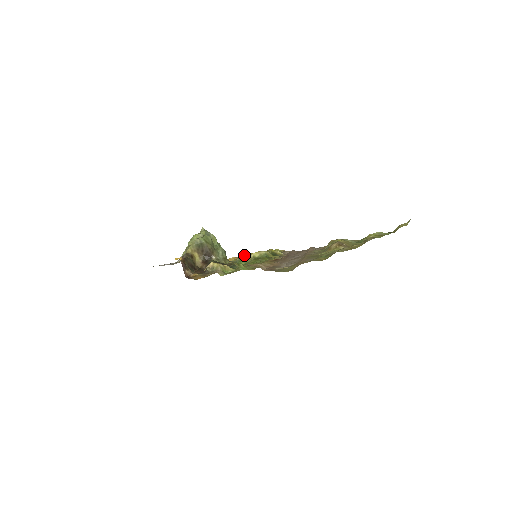
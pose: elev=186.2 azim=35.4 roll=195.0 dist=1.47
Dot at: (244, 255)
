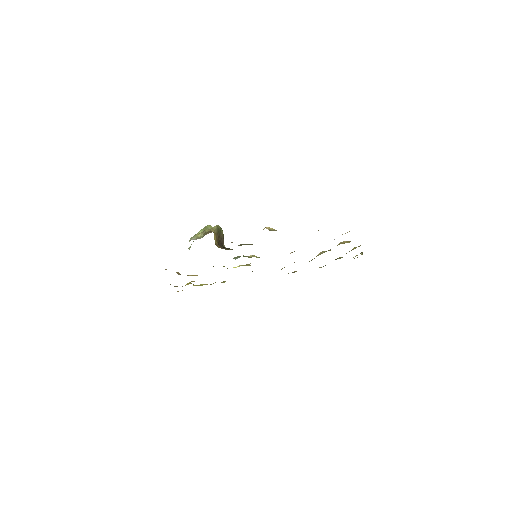
Dot at: (189, 283)
